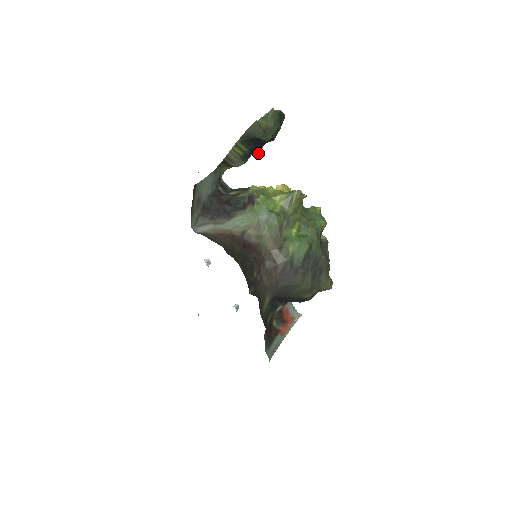
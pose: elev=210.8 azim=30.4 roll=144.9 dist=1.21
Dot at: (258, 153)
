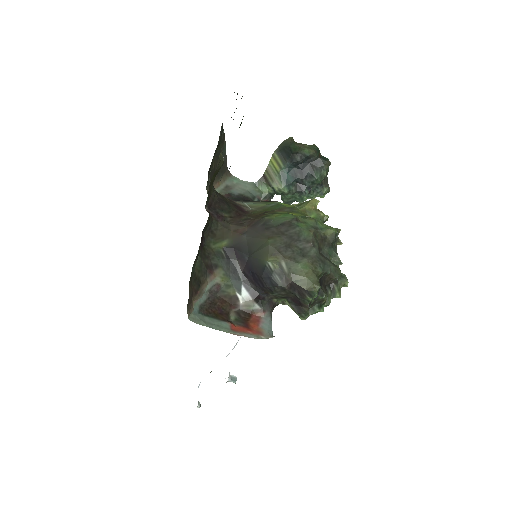
Dot at: (305, 198)
